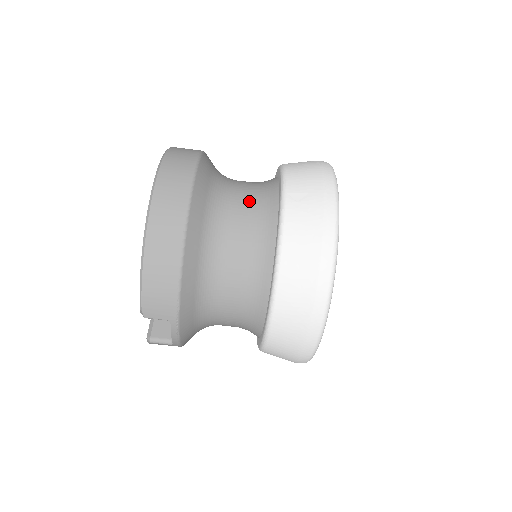
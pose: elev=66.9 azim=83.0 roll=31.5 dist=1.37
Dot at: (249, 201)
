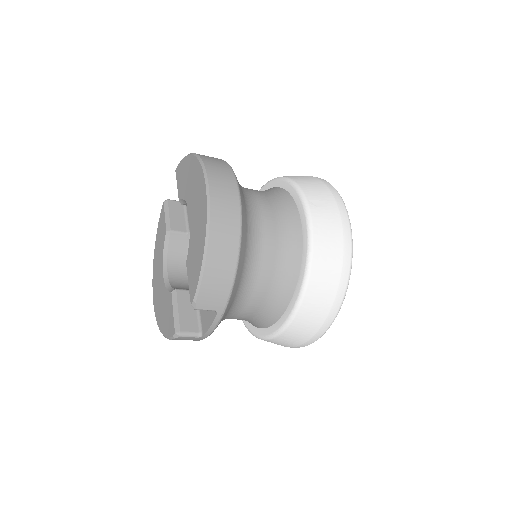
Dot at: (271, 205)
